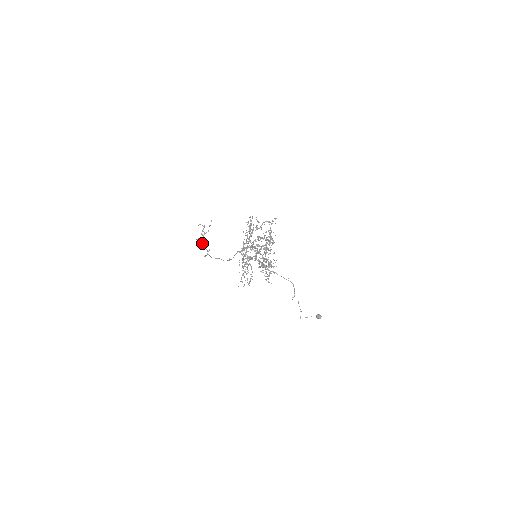
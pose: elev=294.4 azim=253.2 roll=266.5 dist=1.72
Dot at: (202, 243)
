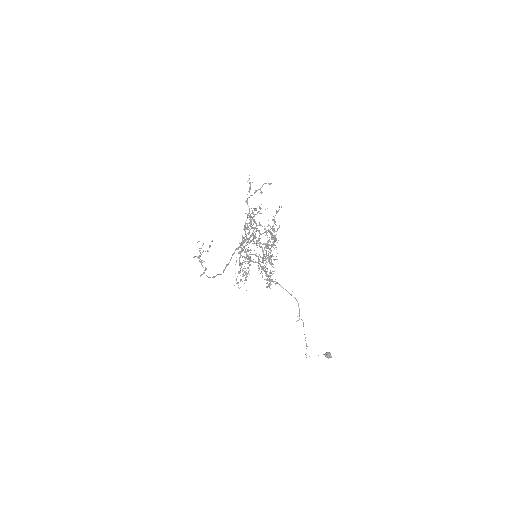
Dot at: (199, 260)
